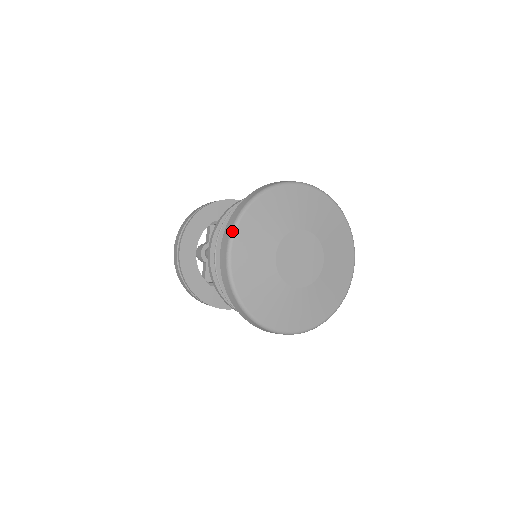
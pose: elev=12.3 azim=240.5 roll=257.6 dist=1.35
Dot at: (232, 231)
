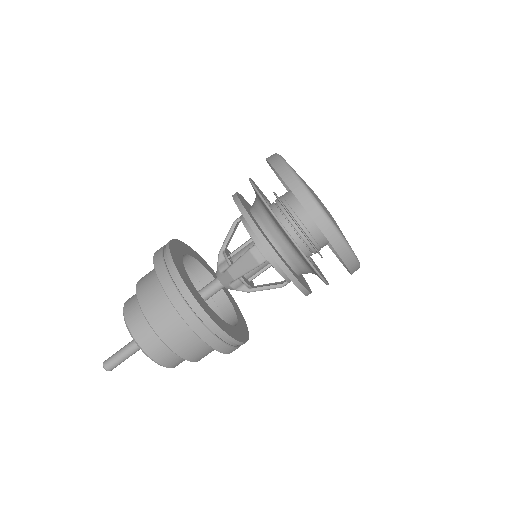
Dot at: (310, 193)
